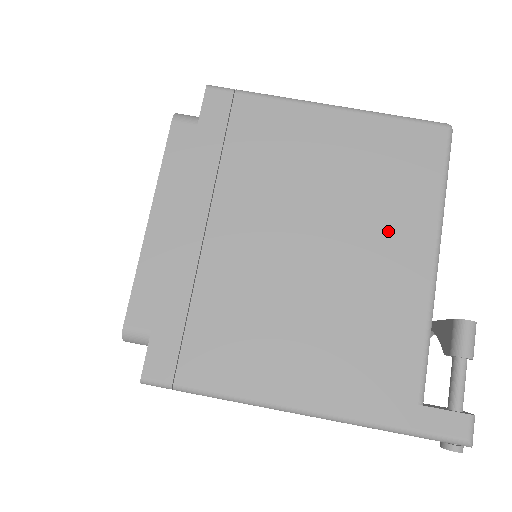
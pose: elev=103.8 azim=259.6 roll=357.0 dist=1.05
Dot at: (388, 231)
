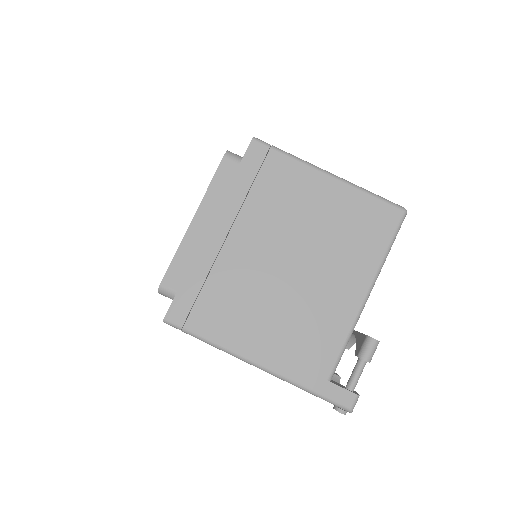
Dot at: (343, 269)
